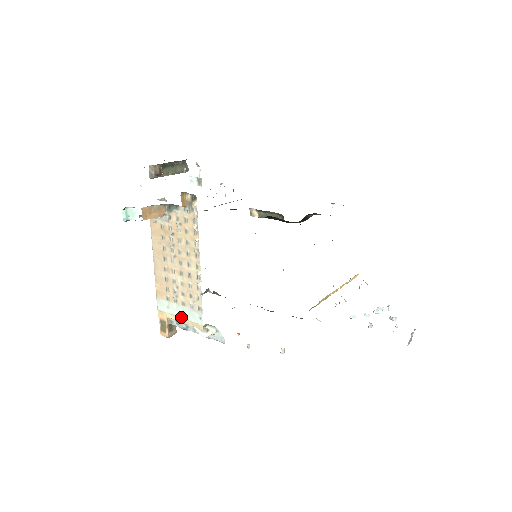
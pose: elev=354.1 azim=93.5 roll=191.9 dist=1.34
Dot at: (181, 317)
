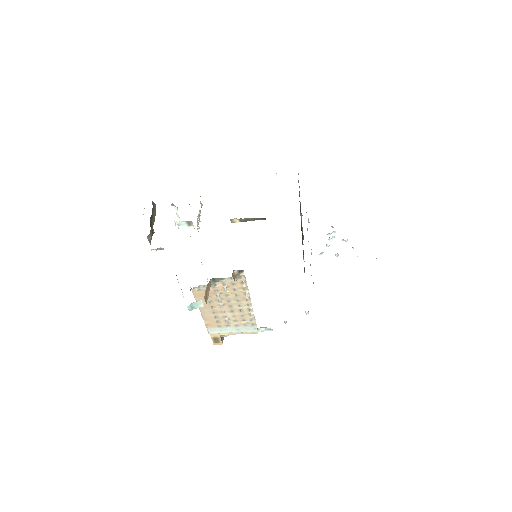
Dot at: (235, 332)
